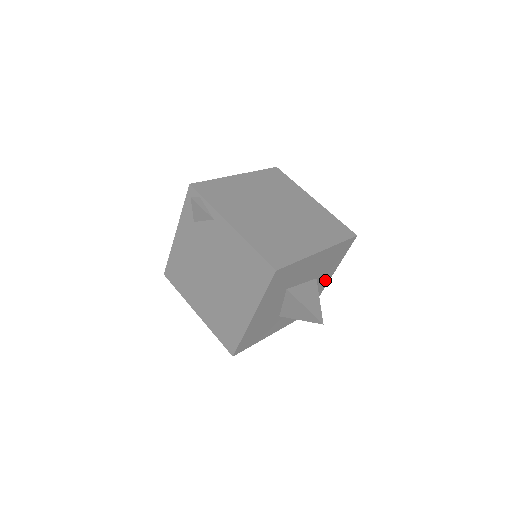
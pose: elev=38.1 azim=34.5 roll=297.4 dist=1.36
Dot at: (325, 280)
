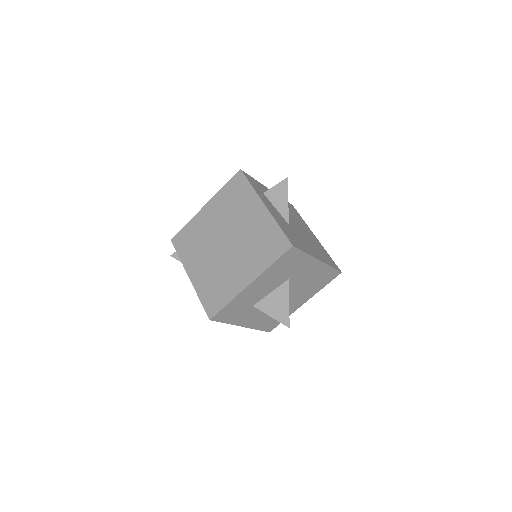
Dot at: (312, 266)
